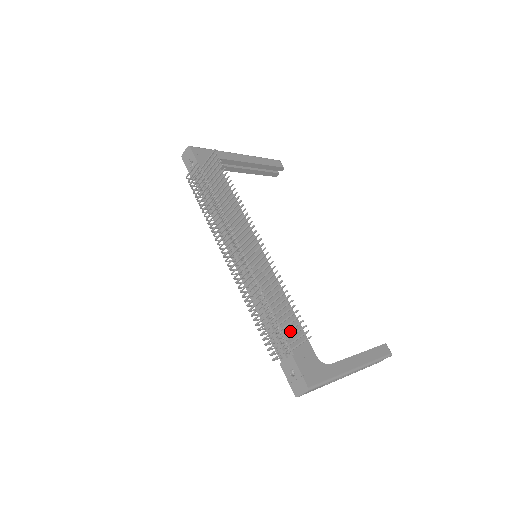
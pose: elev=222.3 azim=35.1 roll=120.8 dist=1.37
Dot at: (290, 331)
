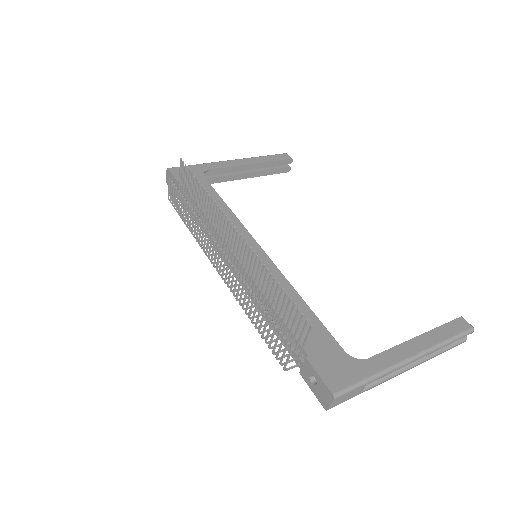
Dot at: occluded
